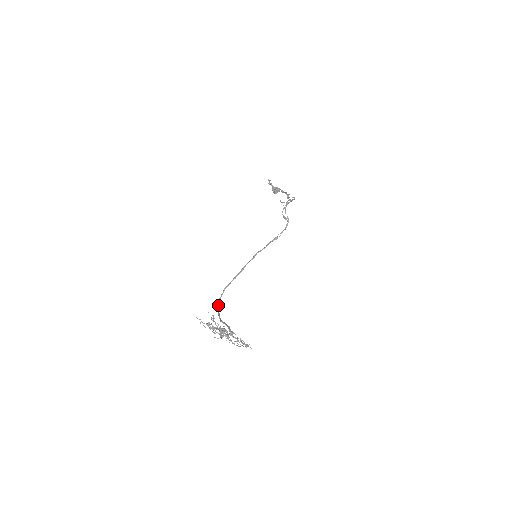
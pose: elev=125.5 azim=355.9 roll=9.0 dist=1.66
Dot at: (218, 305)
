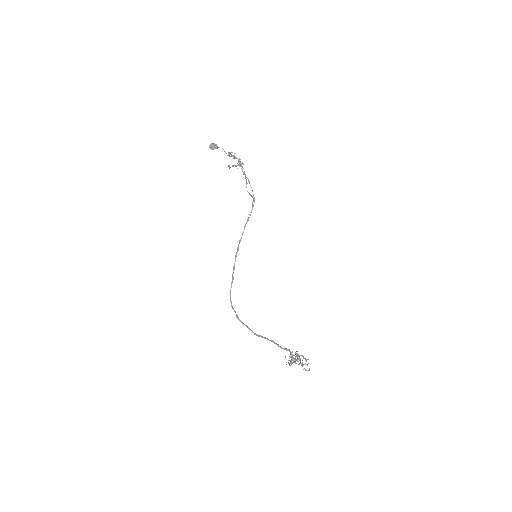
Dot at: (237, 316)
